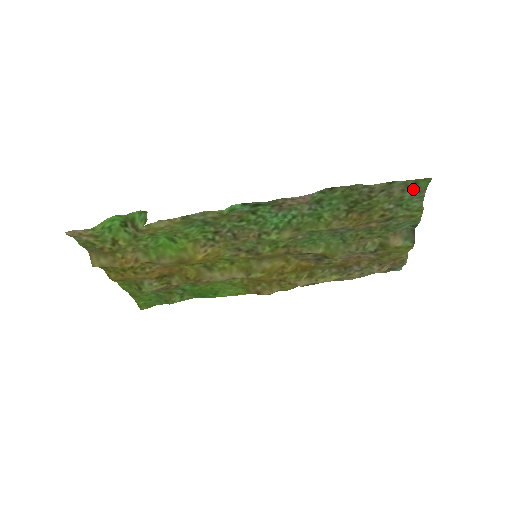
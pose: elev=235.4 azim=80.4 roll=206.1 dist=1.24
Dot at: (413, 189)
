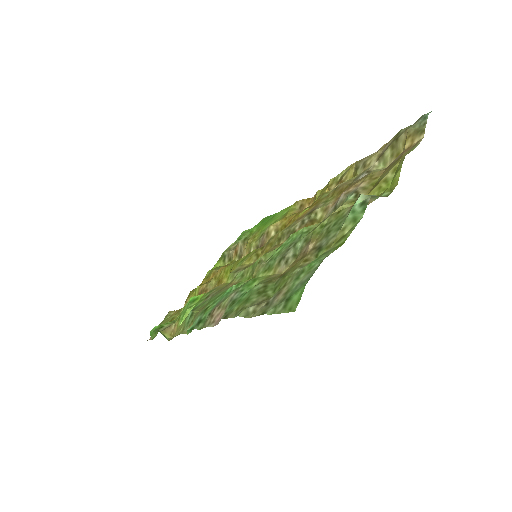
Dot at: (295, 288)
